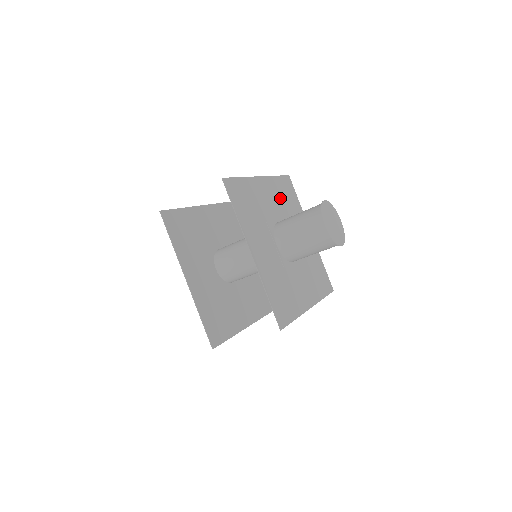
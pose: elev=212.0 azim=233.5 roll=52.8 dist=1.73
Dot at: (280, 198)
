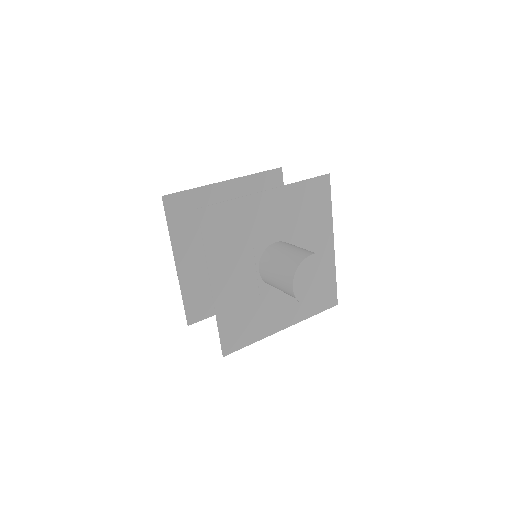
Dot at: (295, 210)
